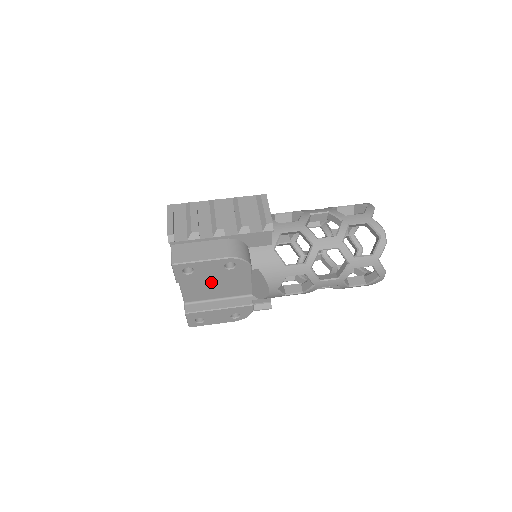
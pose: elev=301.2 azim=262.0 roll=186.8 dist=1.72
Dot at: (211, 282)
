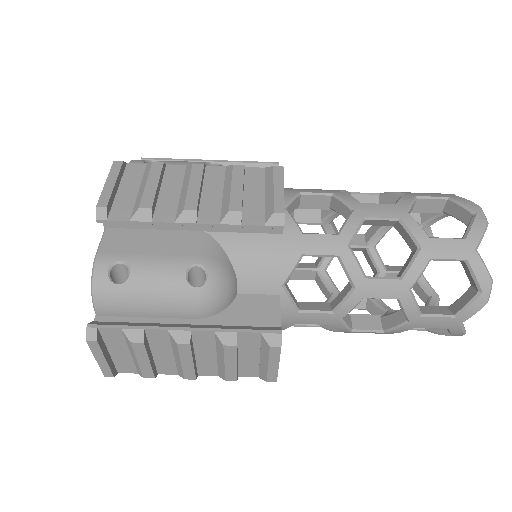
Dot at: occluded
